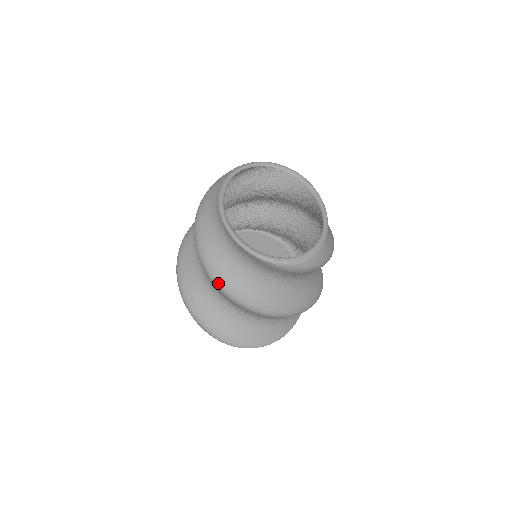
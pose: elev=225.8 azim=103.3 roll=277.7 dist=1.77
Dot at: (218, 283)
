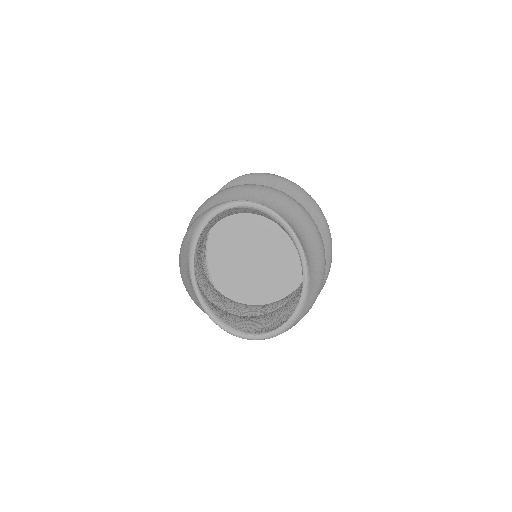
Dot at: occluded
